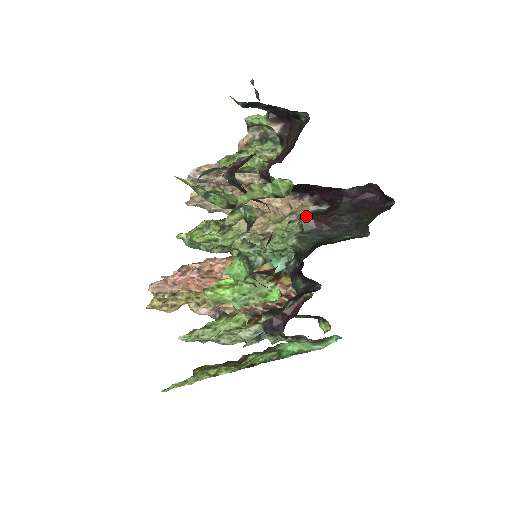
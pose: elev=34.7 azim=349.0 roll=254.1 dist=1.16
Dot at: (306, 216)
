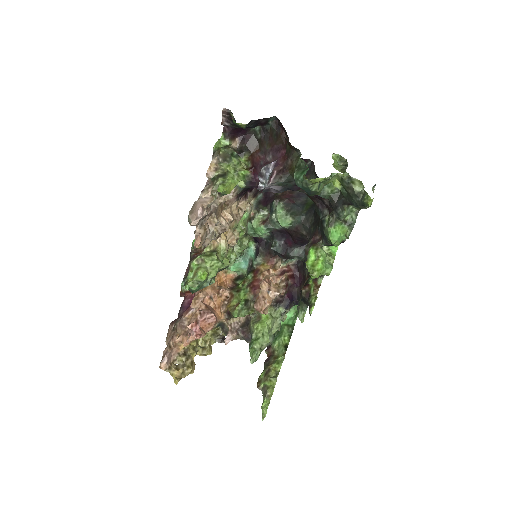
Dot at: (261, 207)
